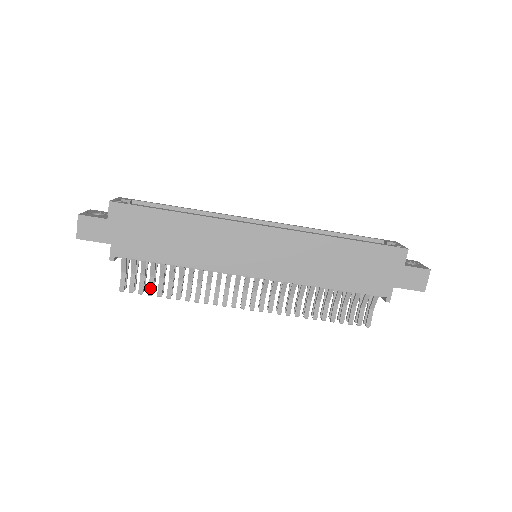
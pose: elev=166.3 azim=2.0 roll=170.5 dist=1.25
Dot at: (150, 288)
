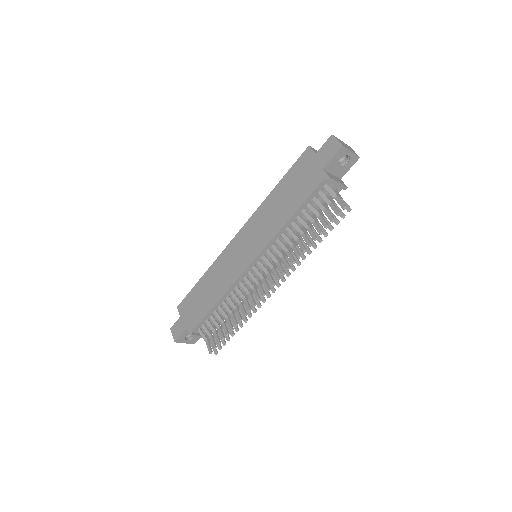
Dot at: (221, 335)
